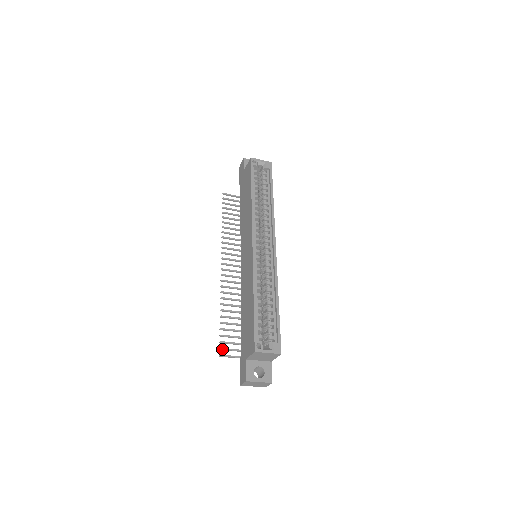
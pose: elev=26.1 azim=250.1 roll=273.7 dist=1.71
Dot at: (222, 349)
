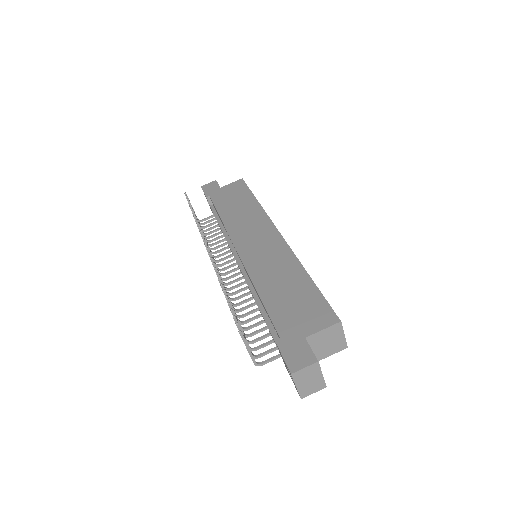
Dot at: occluded
